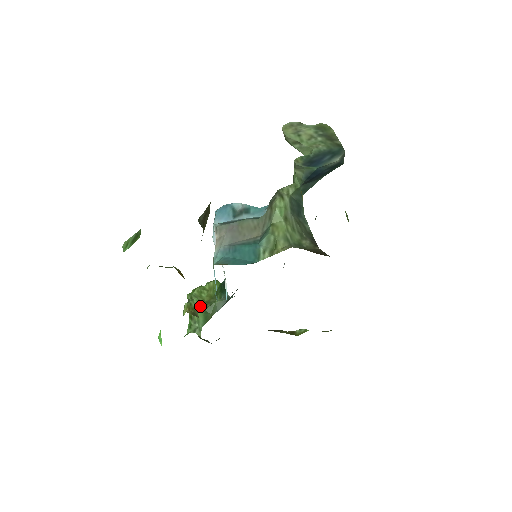
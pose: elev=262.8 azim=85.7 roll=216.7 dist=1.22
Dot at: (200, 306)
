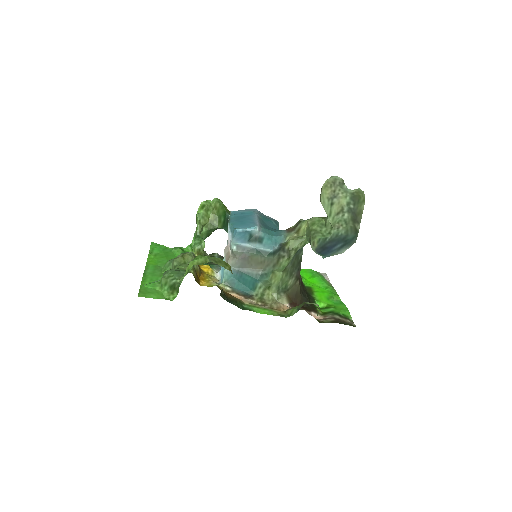
Dot at: (205, 226)
